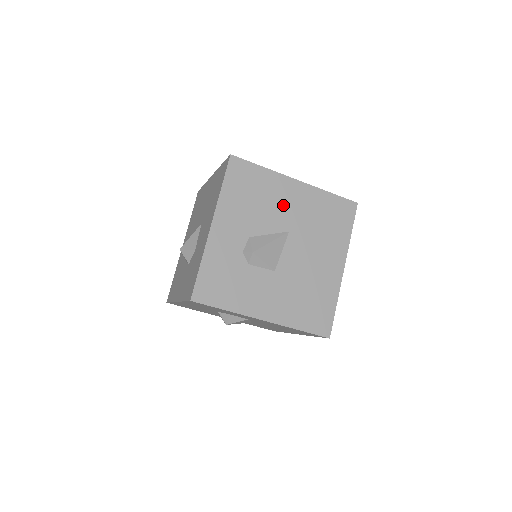
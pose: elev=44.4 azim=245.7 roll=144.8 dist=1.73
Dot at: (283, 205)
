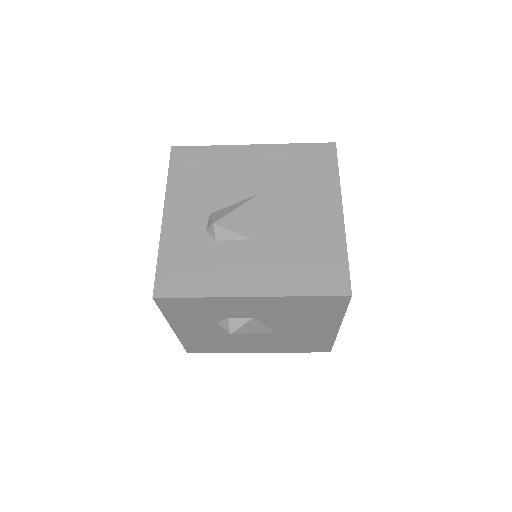
Dot at: (243, 172)
